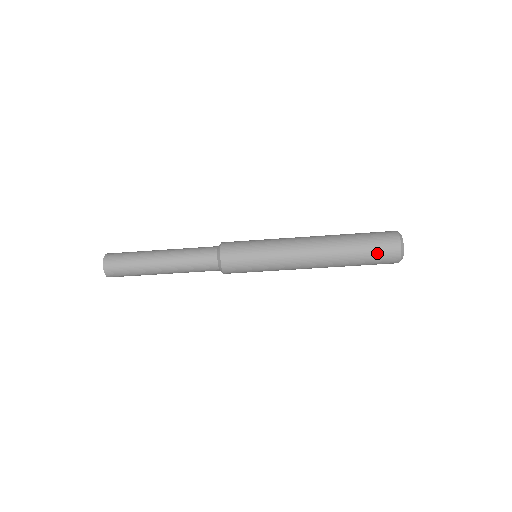
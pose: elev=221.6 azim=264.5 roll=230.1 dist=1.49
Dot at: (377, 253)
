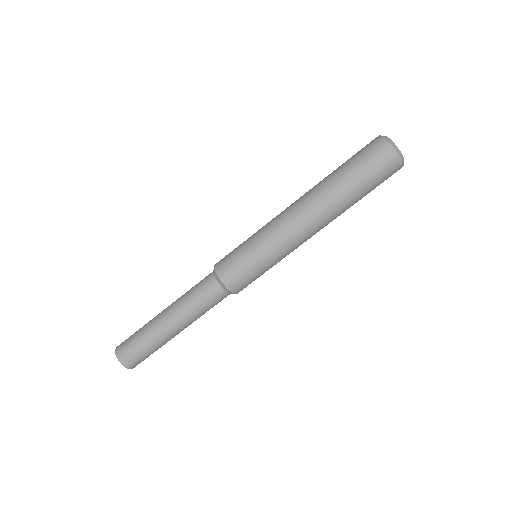
Dot at: (372, 170)
